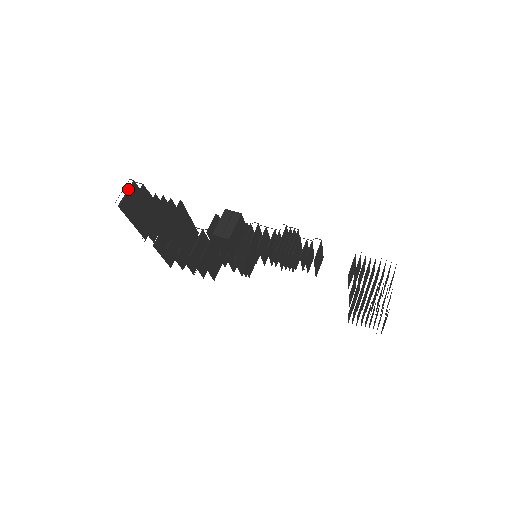
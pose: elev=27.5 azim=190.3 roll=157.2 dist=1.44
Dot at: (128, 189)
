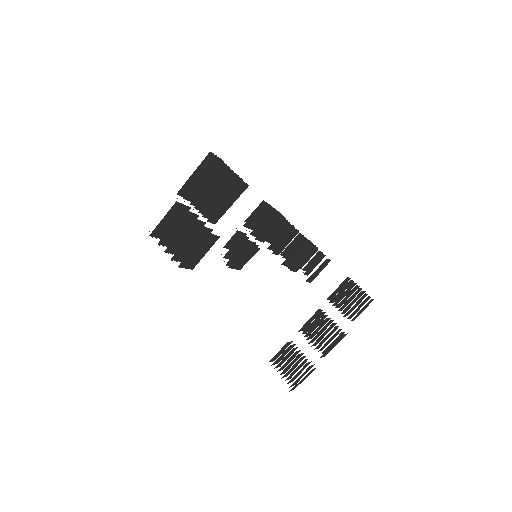
Dot at: (218, 157)
